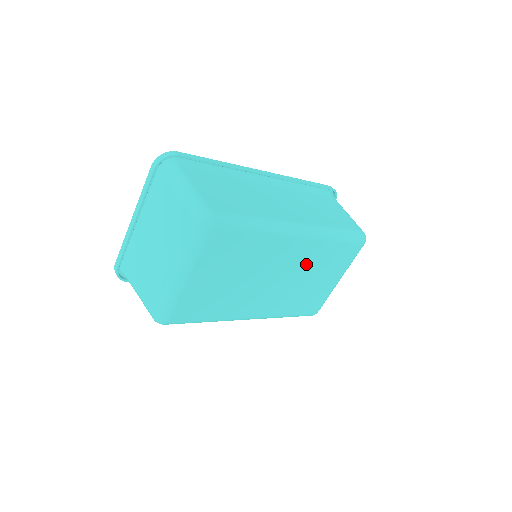
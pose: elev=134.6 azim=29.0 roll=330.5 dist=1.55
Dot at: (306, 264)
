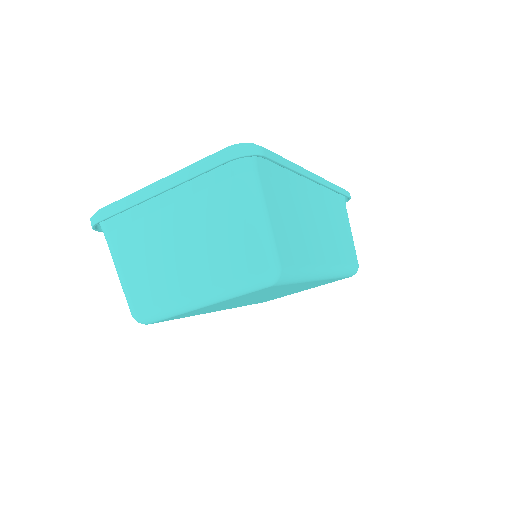
Dot at: (301, 288)
